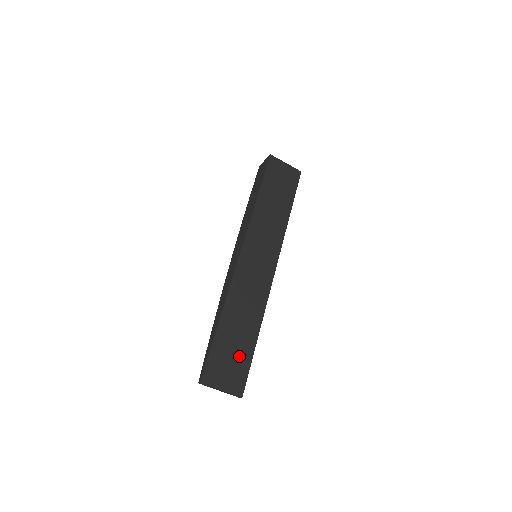
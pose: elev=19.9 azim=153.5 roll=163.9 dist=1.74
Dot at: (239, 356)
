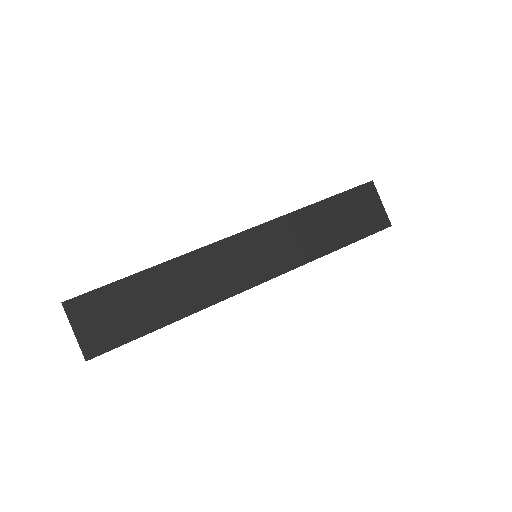
Dot at: (128, 321)
